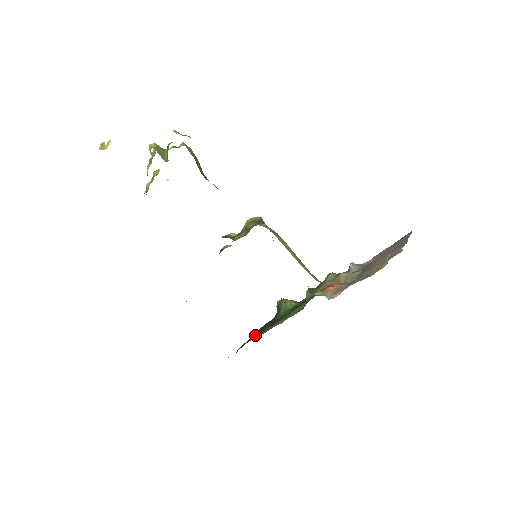
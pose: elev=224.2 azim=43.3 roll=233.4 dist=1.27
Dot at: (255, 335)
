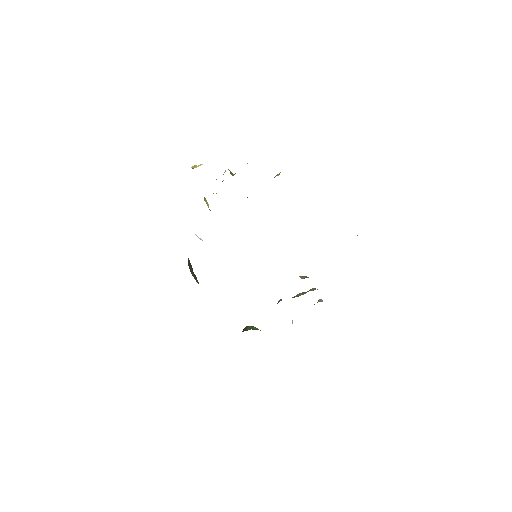
Dot at: occluded
